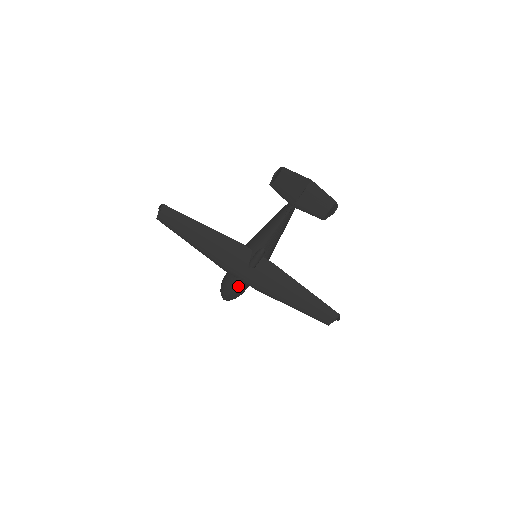
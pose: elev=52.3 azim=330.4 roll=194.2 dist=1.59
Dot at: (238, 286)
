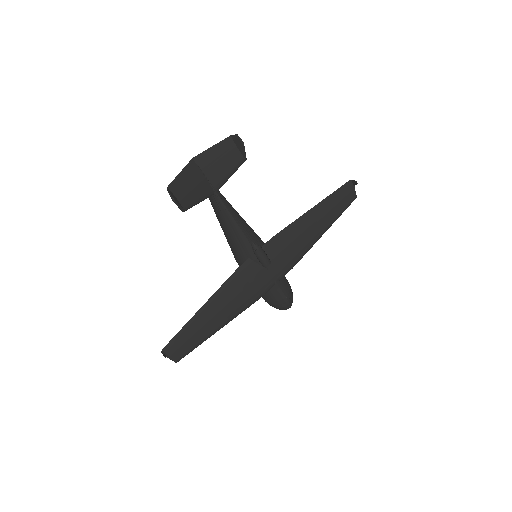
Dot at: (282, 288)
